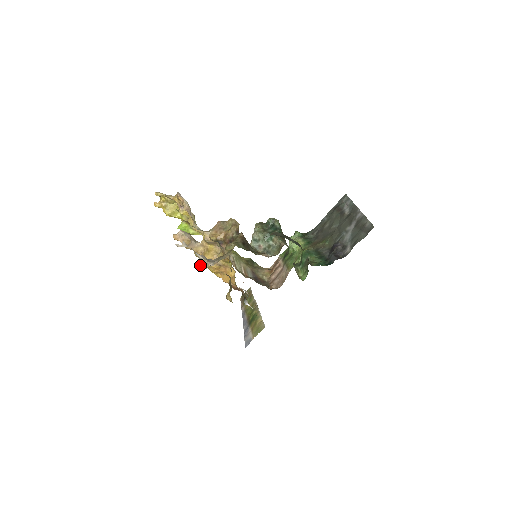
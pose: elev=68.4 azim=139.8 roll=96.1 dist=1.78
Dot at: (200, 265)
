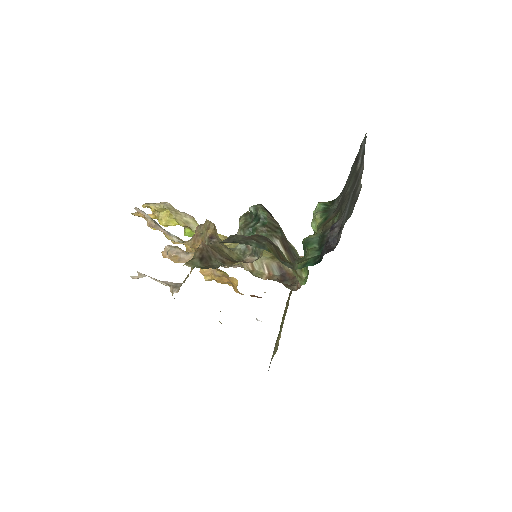
Dot at: occluded
